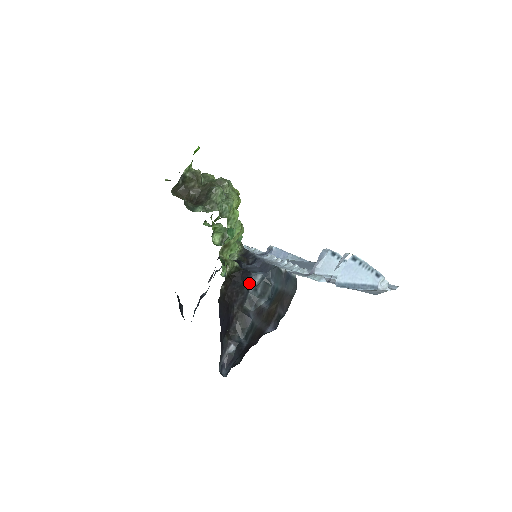
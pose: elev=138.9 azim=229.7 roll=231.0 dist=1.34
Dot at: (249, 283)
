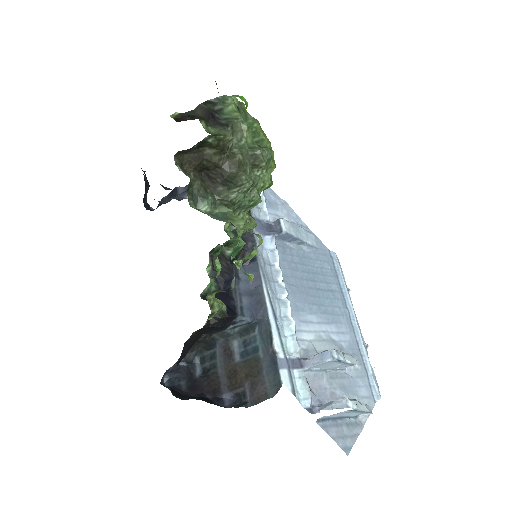
Dot at: (230, 323)
